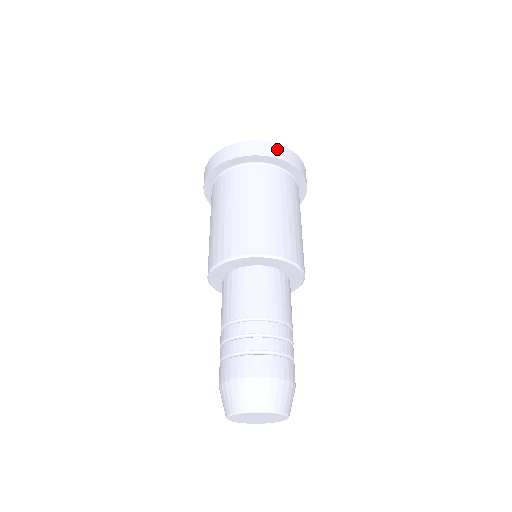
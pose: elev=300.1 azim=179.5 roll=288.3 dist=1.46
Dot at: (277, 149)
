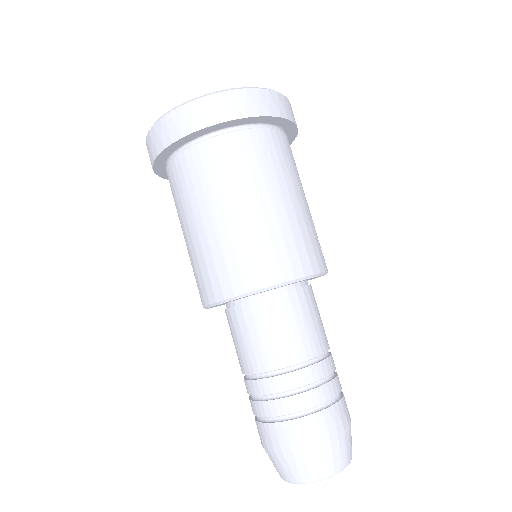
Dot at: (222, 103)
